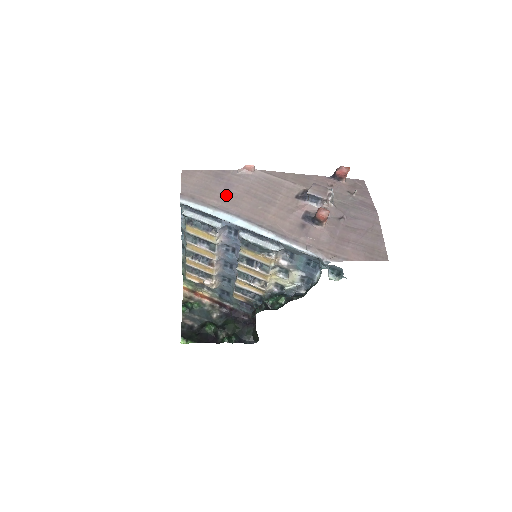
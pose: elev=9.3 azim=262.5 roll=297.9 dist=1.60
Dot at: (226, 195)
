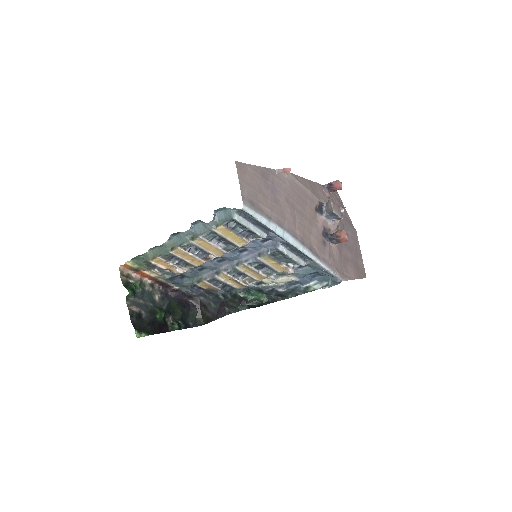
Dot at: (275, 203)
